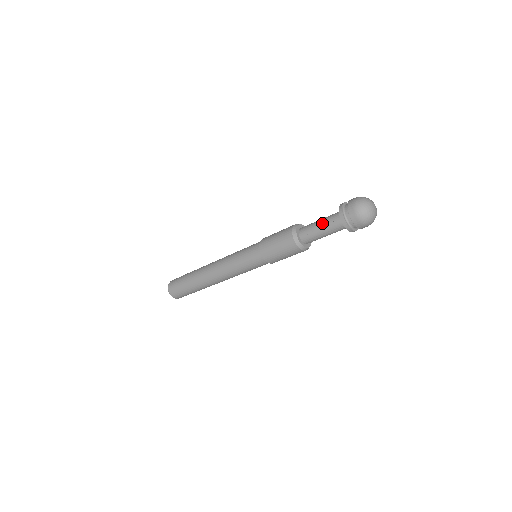
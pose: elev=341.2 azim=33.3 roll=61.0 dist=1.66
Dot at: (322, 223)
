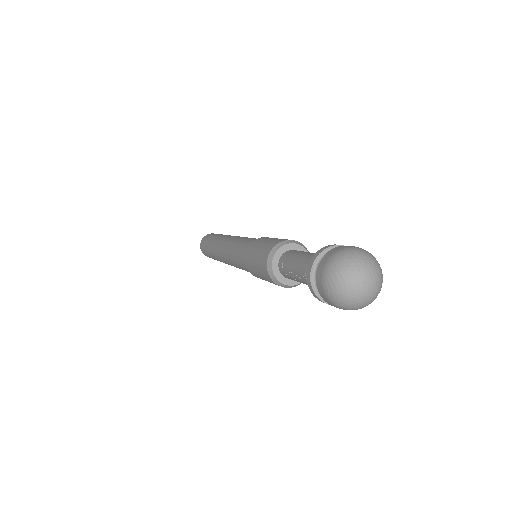
Dot at: (298, 265)
